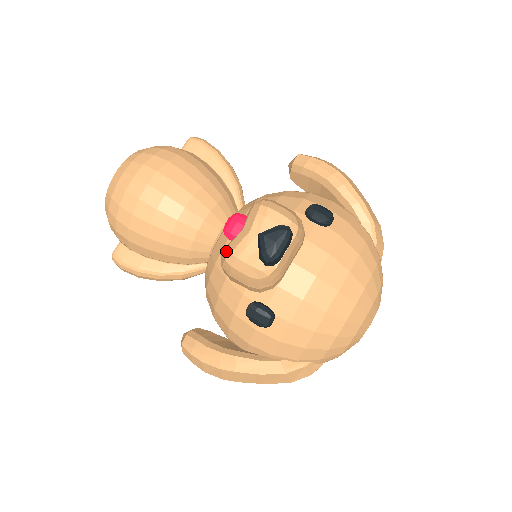
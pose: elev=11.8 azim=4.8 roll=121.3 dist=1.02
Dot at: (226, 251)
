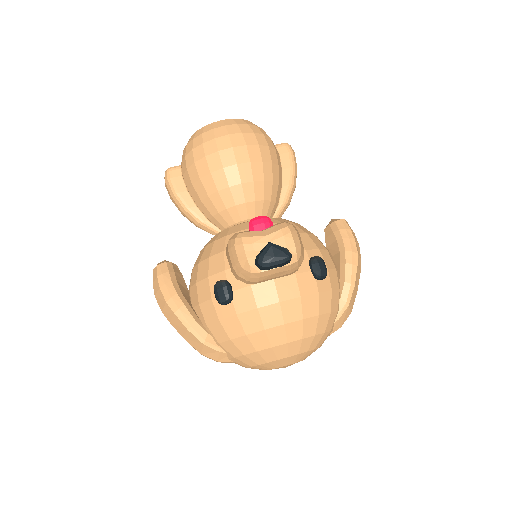
Dot at: (240, 234)
